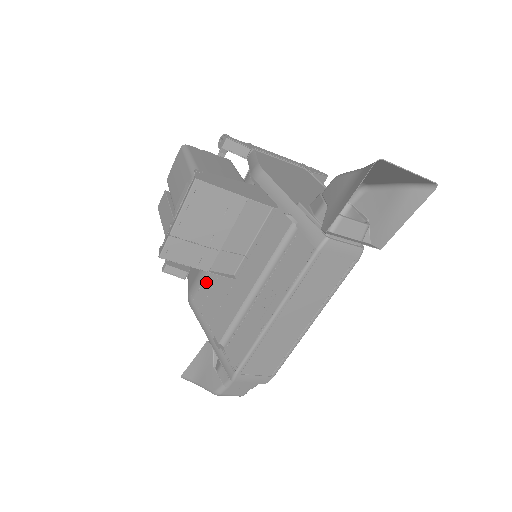
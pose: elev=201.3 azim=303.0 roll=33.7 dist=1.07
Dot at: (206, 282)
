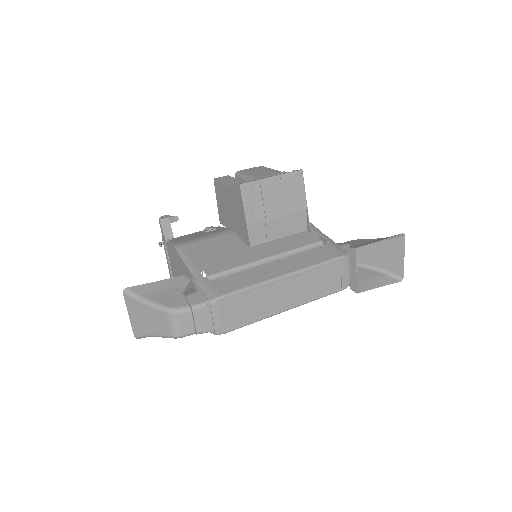
Dot at: (211, 242)
